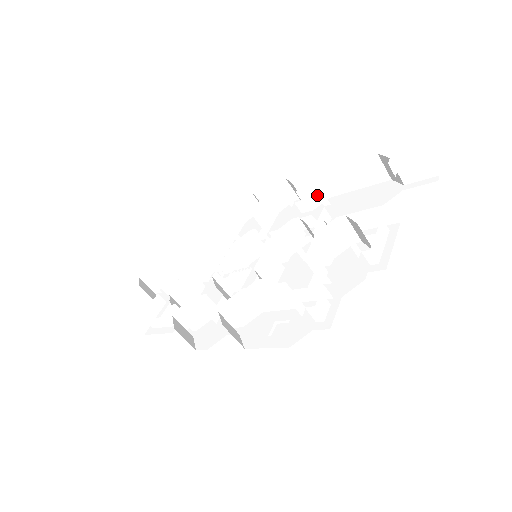
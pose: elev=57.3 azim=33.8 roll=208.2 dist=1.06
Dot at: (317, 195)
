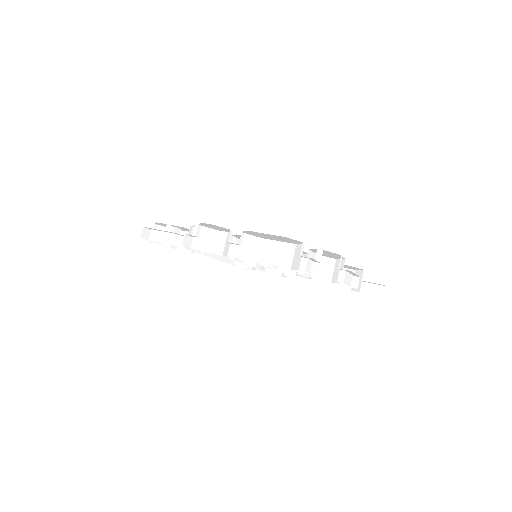
Dot at: occluded
